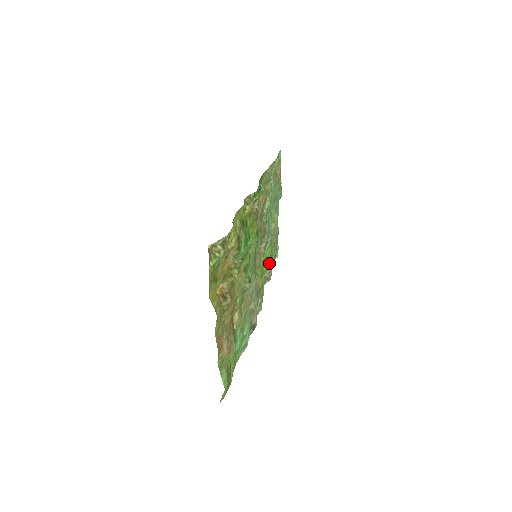
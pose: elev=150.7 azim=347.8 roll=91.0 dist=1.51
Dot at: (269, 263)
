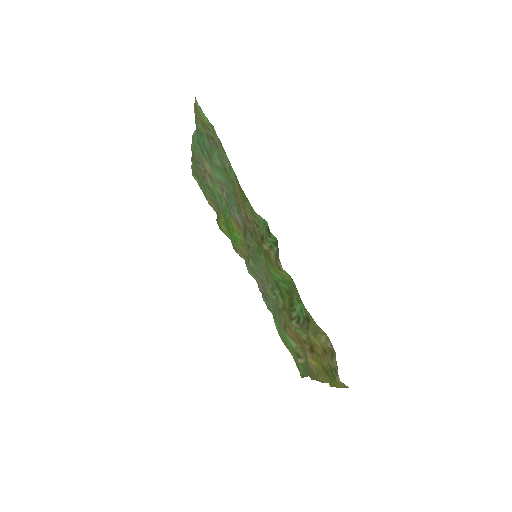
Dot at: (220, 210)
